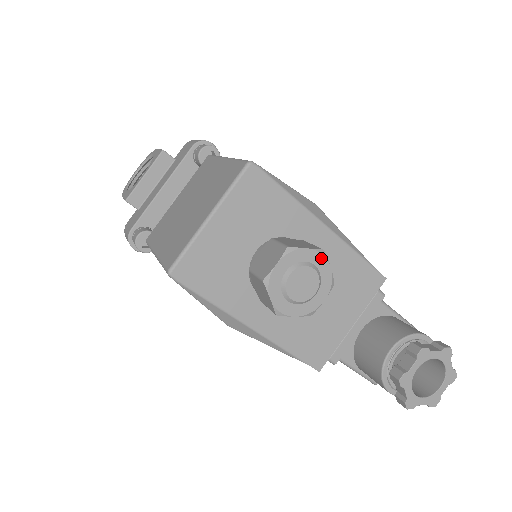
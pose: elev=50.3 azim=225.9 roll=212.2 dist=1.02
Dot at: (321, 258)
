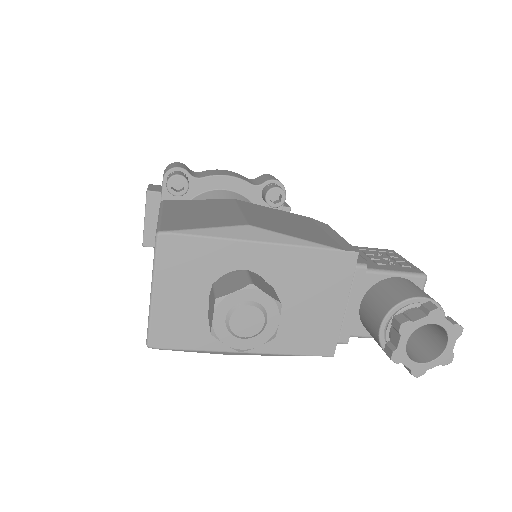
Dot at: (253, 292)
